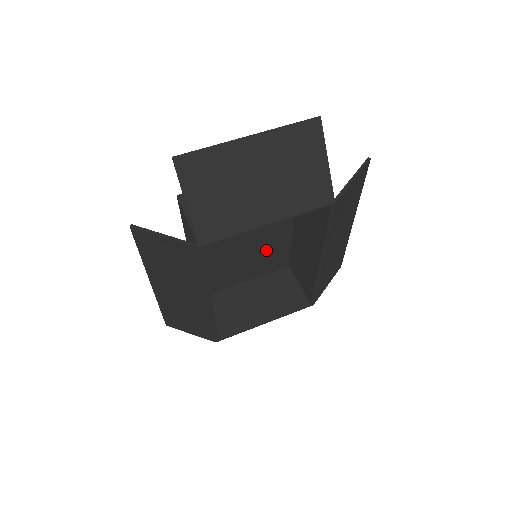
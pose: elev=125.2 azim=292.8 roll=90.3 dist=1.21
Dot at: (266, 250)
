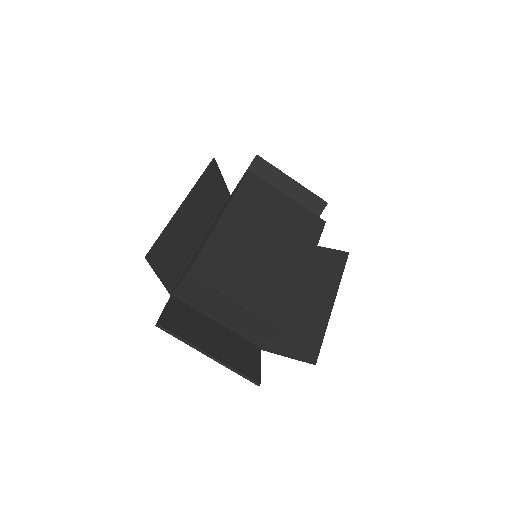
Dot at: (293, 234)
